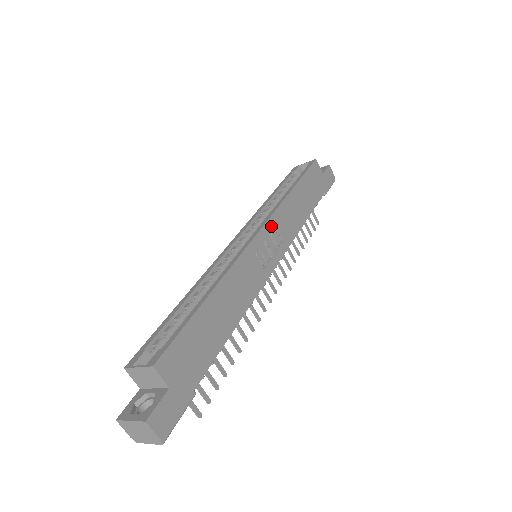
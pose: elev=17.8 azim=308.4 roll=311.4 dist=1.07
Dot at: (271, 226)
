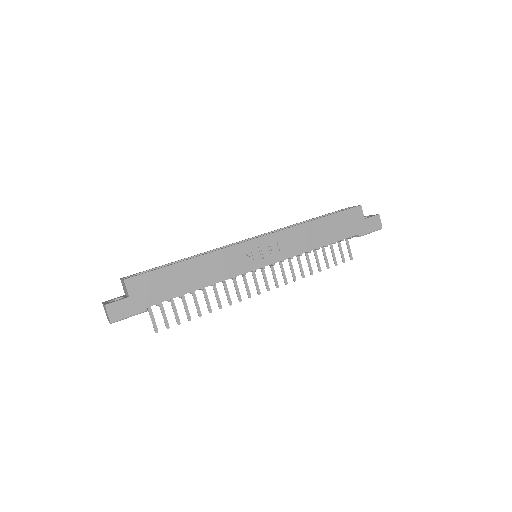
Dot at: (273, 238)
